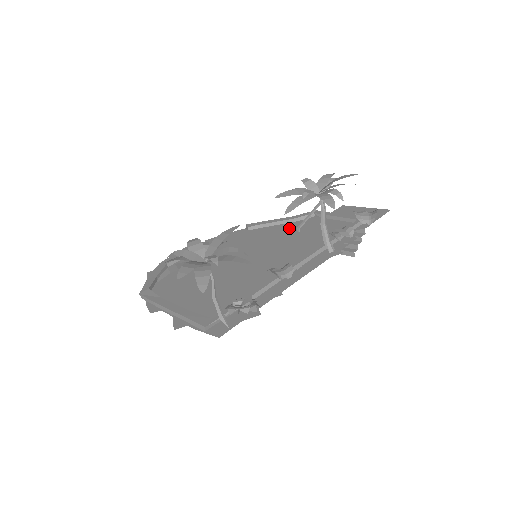
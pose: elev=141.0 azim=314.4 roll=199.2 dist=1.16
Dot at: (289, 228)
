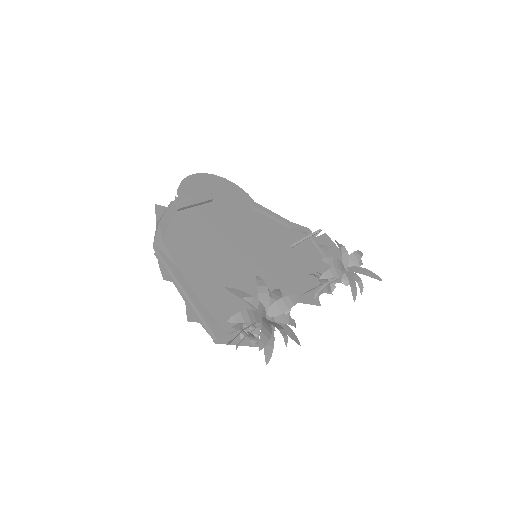
Dot at: (285, 235)
